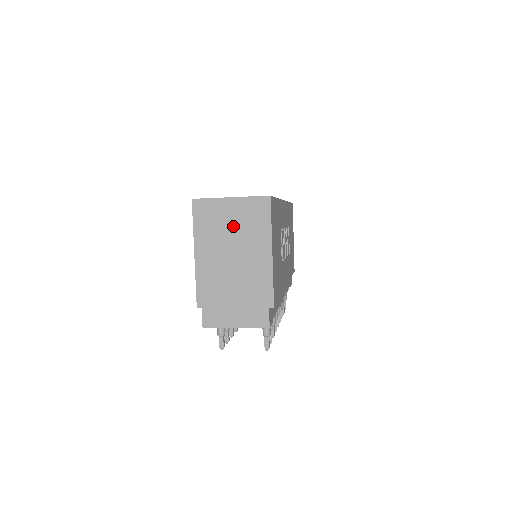
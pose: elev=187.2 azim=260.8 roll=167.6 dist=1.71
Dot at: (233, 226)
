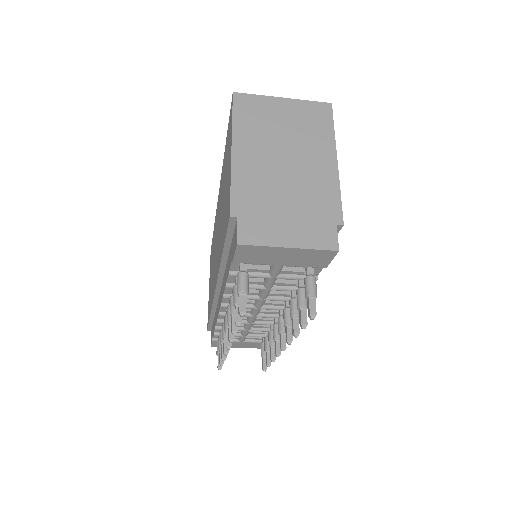
Dot at: (286, 126)
